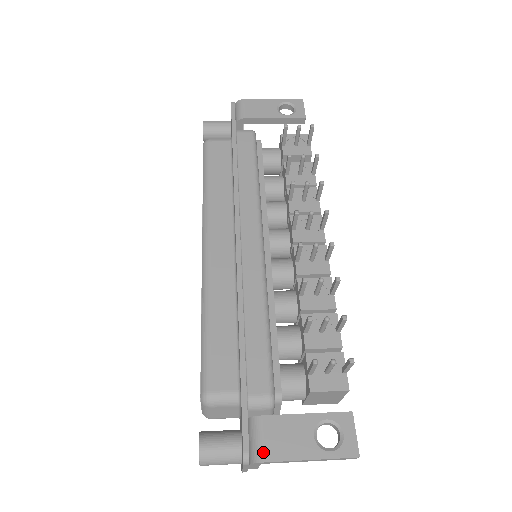
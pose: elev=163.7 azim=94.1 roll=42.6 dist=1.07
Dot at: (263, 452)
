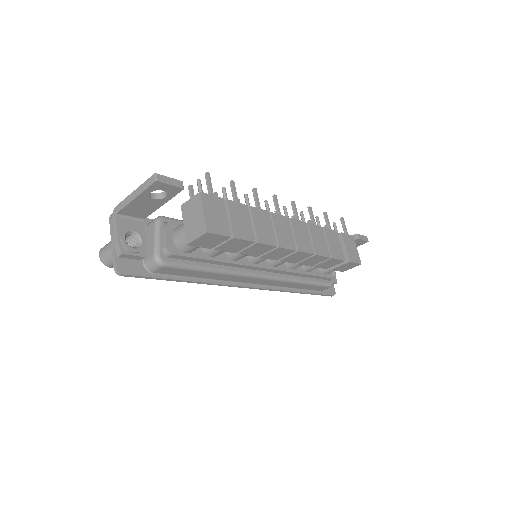
Dot at: occluded
